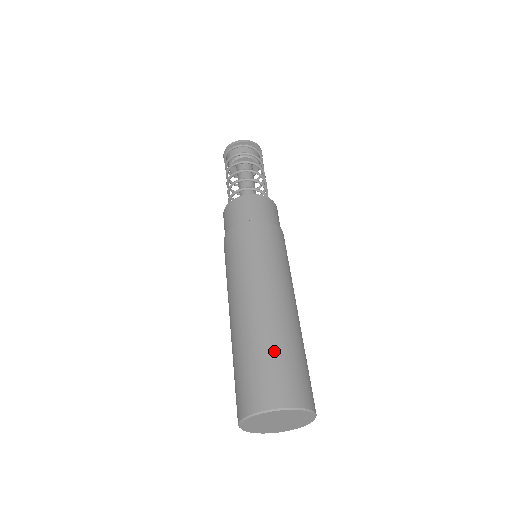
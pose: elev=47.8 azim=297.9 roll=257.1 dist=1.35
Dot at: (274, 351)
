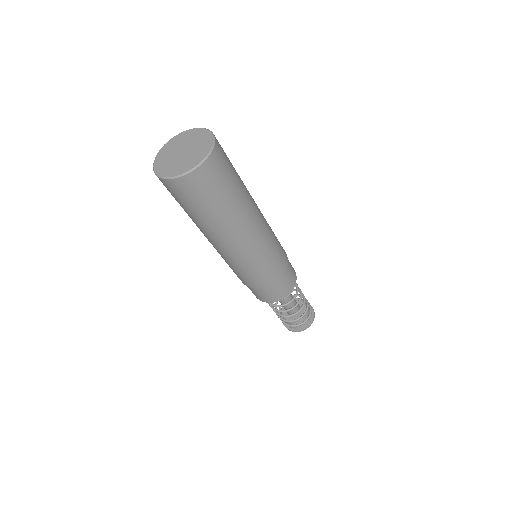
Dot at: occluded
